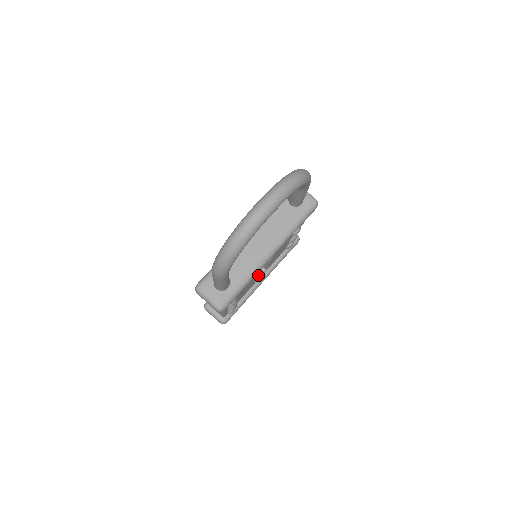
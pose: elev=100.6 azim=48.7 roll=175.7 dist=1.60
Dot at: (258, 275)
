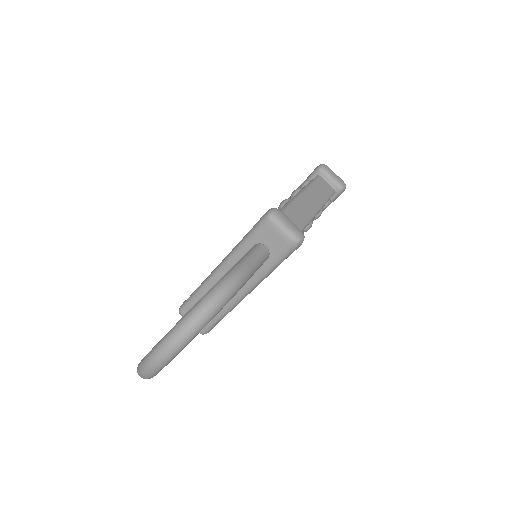
Dot at: occluded
